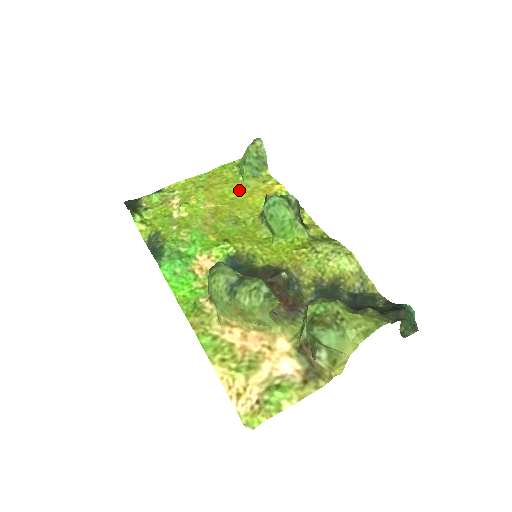
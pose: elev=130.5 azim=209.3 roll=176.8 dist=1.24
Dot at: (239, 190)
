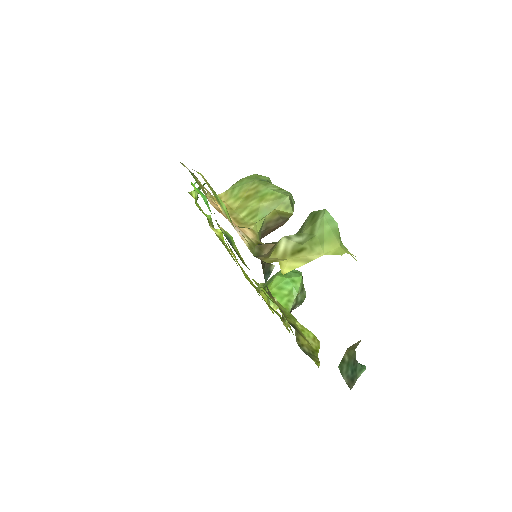
Dot at: (252, 284)
